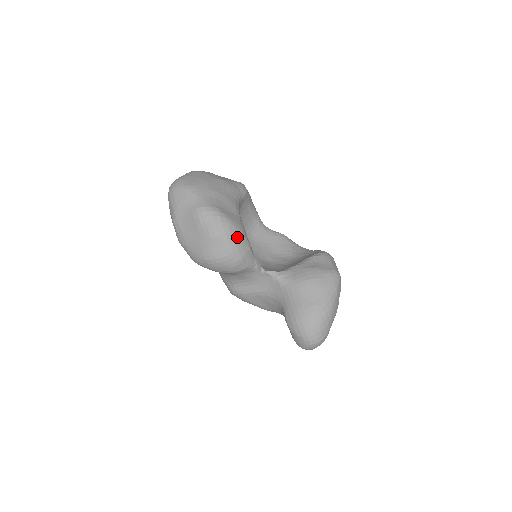
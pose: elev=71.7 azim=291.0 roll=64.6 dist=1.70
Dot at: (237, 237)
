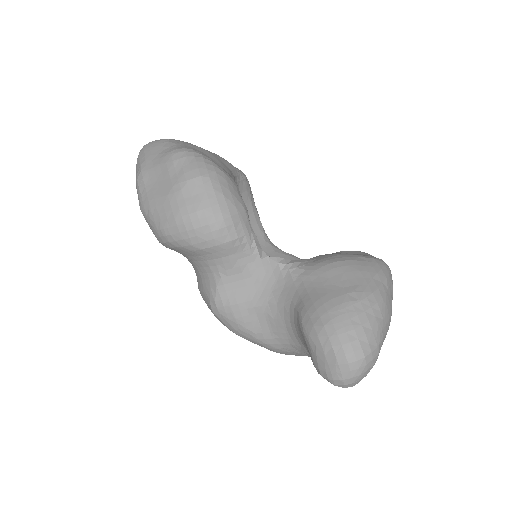
Dot at: (226, 186)
